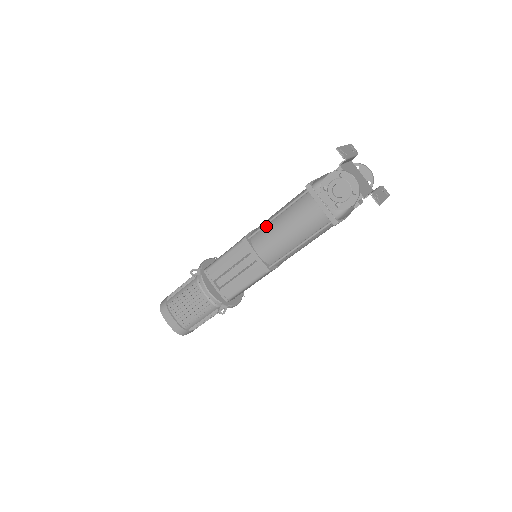
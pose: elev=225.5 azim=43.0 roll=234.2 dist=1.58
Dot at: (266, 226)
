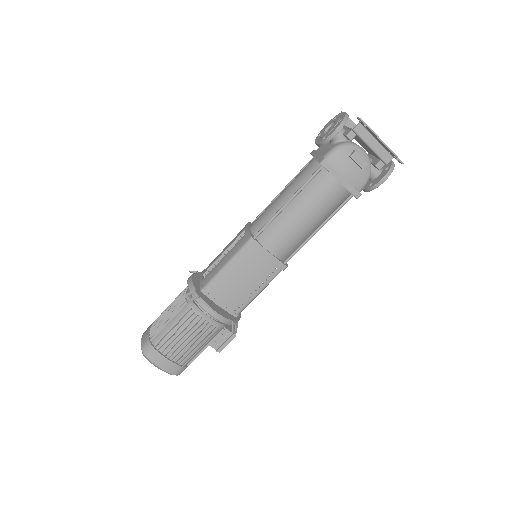
Dot at: occluded
